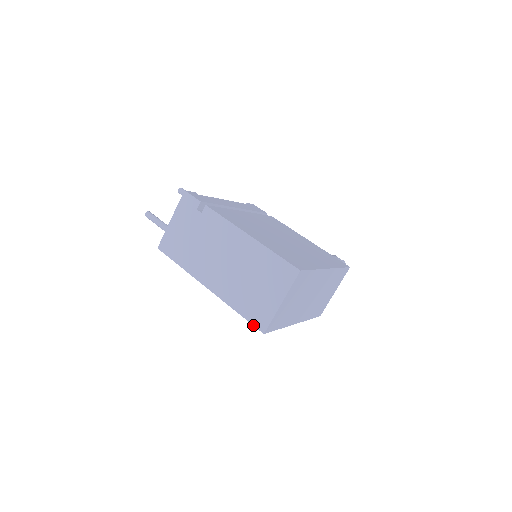
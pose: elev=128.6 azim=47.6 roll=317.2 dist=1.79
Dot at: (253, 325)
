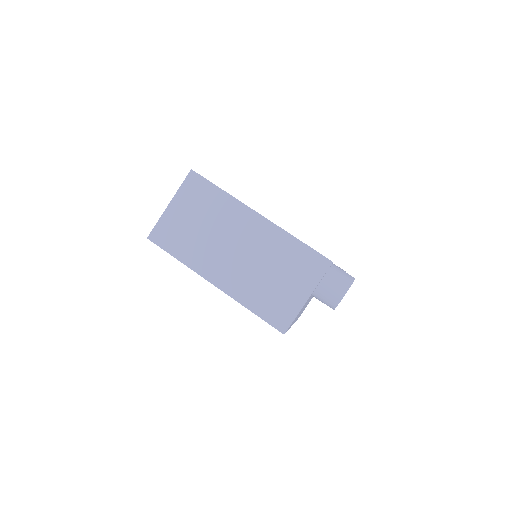
Dot at: occluded
